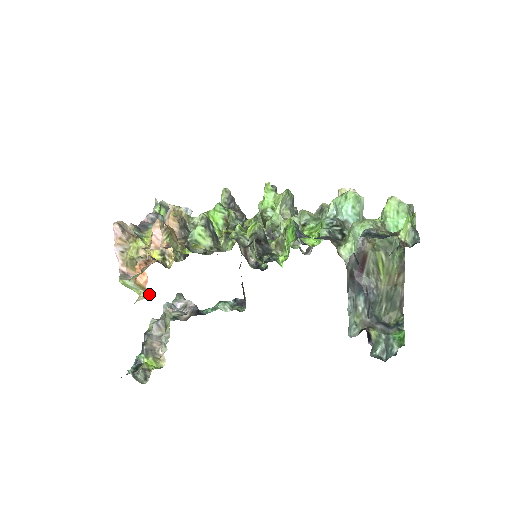
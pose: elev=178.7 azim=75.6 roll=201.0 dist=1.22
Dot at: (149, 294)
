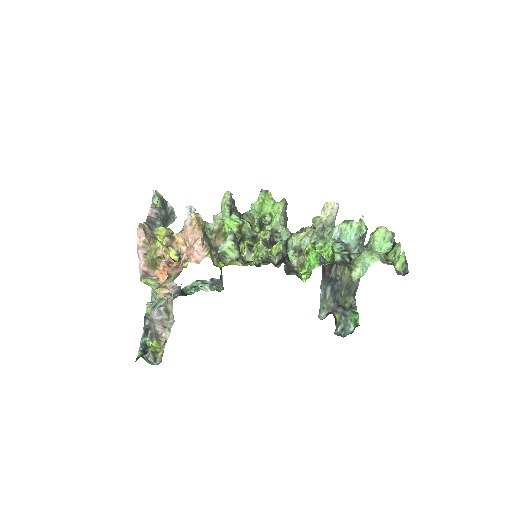
Dot at: (168, 291)
